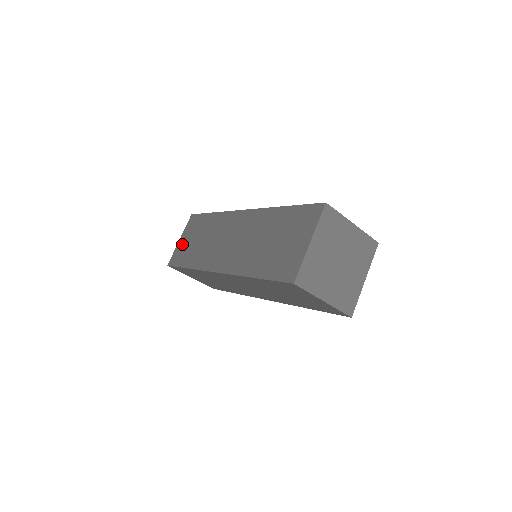
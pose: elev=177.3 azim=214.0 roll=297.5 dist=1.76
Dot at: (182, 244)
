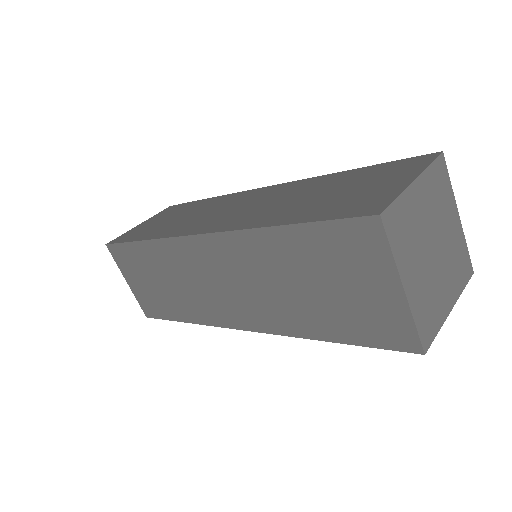
Dot at: (143, 225)
